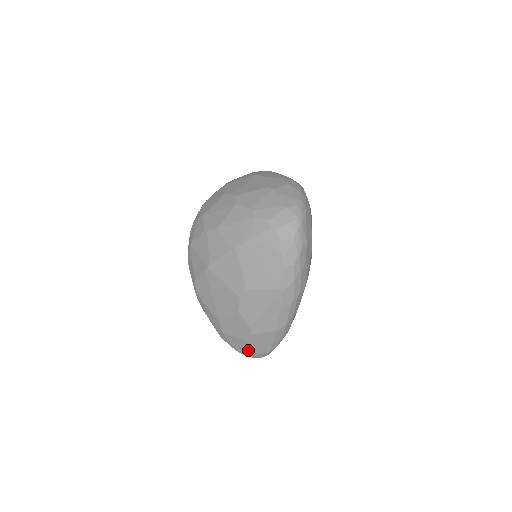
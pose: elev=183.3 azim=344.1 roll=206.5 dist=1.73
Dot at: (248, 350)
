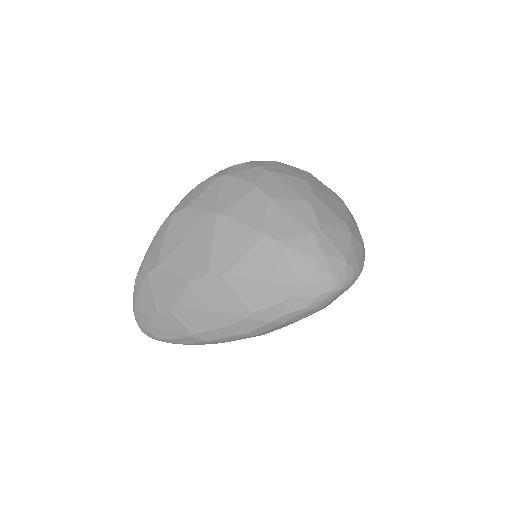
Dot at: (145, 315)
